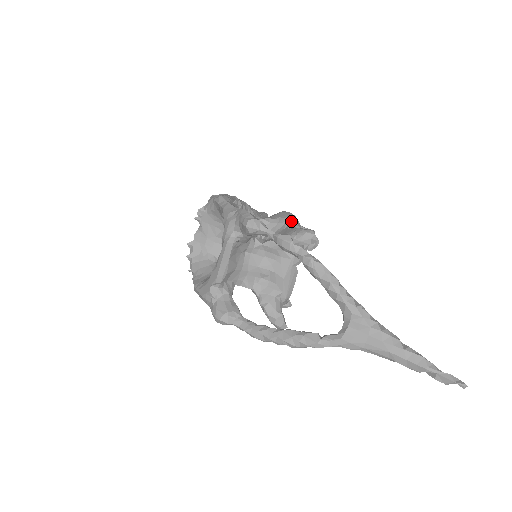
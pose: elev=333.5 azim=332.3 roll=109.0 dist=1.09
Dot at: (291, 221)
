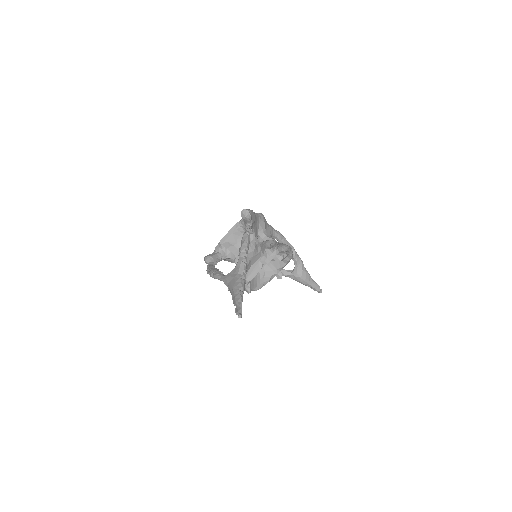
Dot at: (282, 244)
